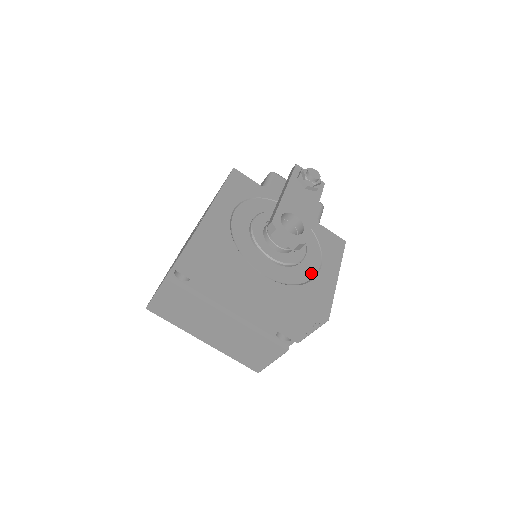
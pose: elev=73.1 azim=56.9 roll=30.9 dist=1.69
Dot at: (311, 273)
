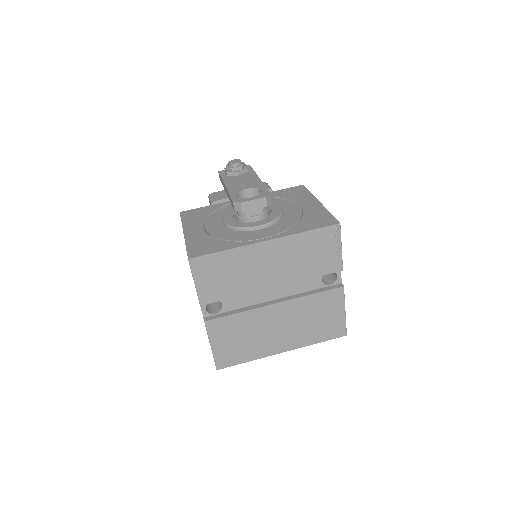
Dot at: (297, 214)
